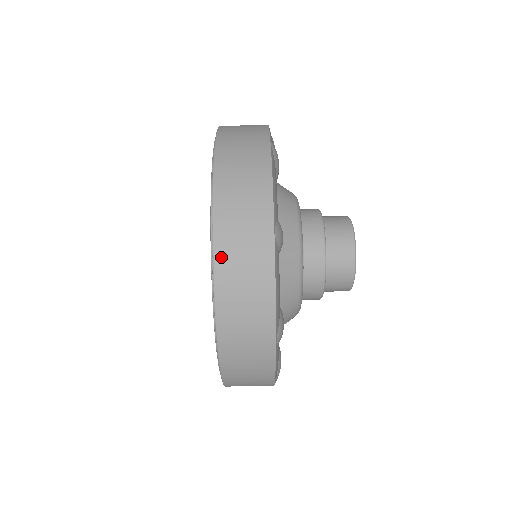
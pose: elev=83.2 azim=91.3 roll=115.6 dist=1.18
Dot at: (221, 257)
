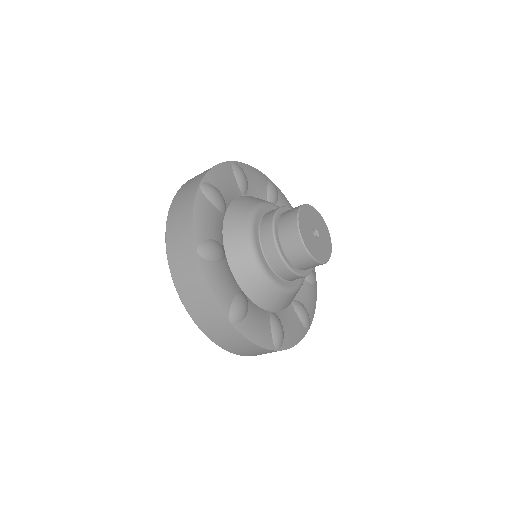
Dot at: occluded
